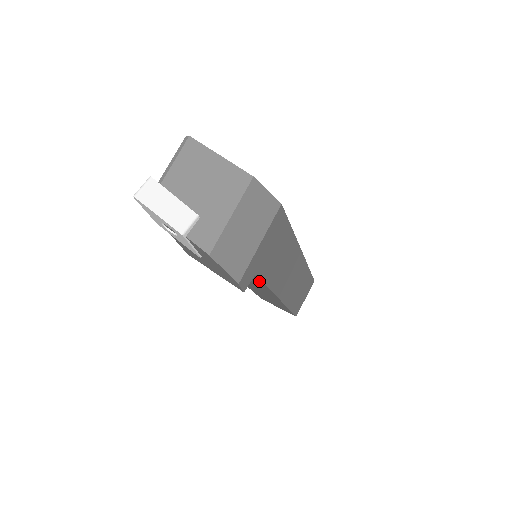
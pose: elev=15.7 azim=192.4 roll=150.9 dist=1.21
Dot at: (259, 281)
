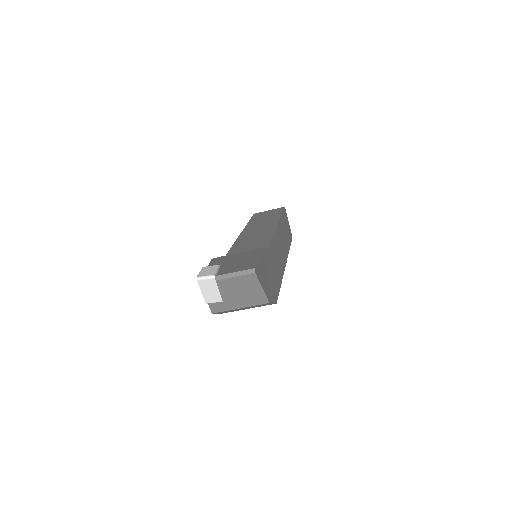
Dot at: occluded
